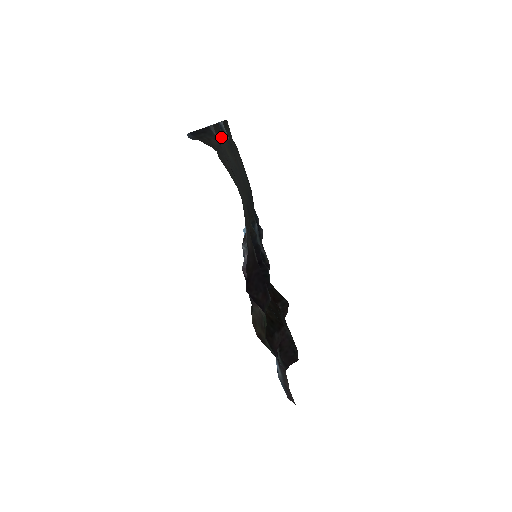
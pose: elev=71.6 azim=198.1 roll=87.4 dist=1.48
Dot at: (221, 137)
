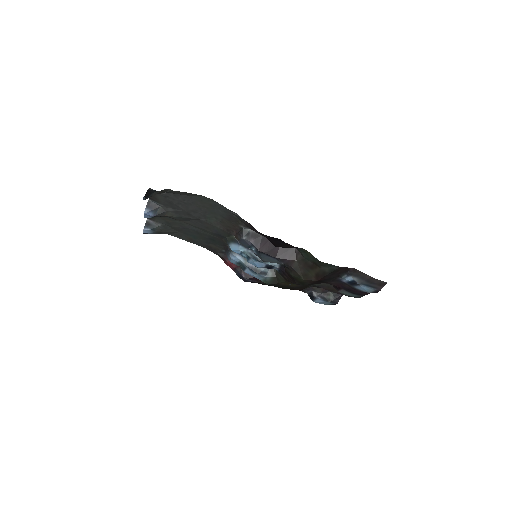
Dot at: (159, 203)
